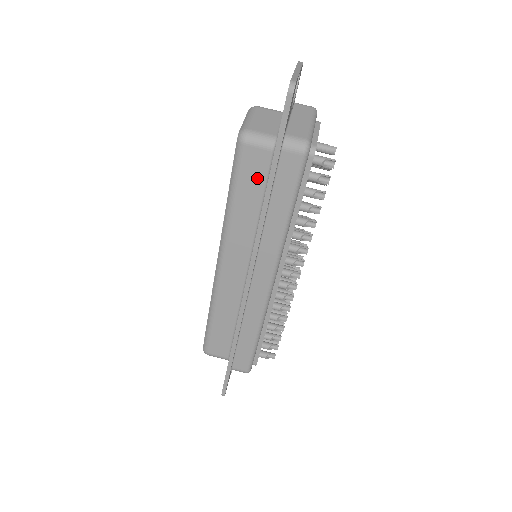
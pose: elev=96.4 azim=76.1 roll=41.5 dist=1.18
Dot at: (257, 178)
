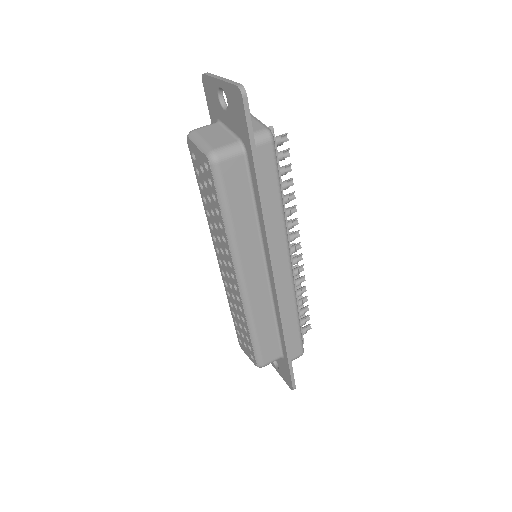
Dot at: (241, 185)
